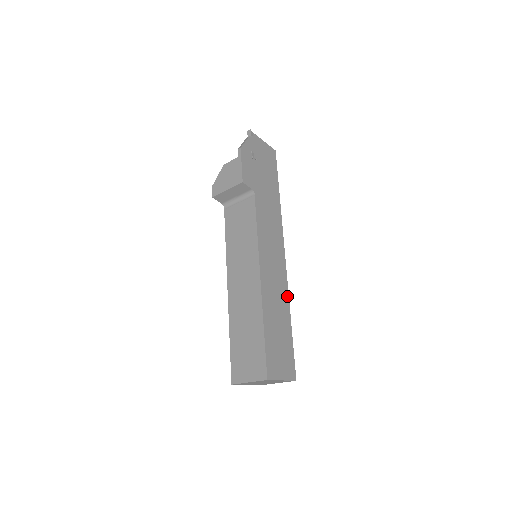
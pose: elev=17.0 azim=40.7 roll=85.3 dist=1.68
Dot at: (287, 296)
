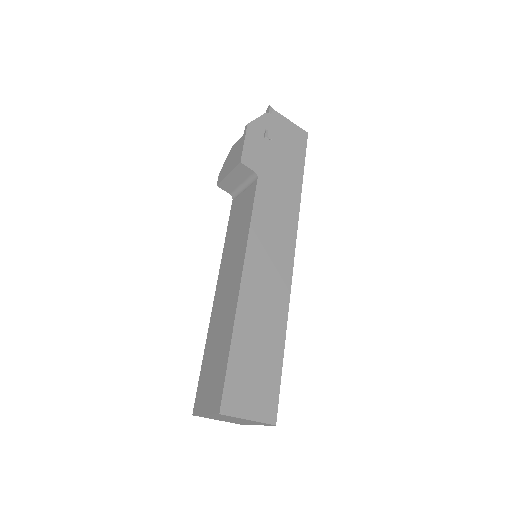
Dot at: (286, 309)
